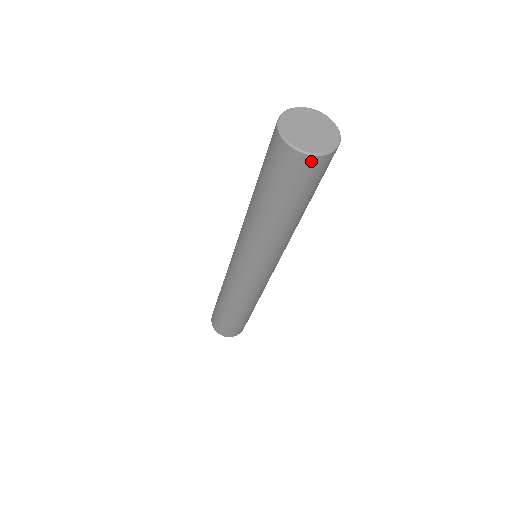
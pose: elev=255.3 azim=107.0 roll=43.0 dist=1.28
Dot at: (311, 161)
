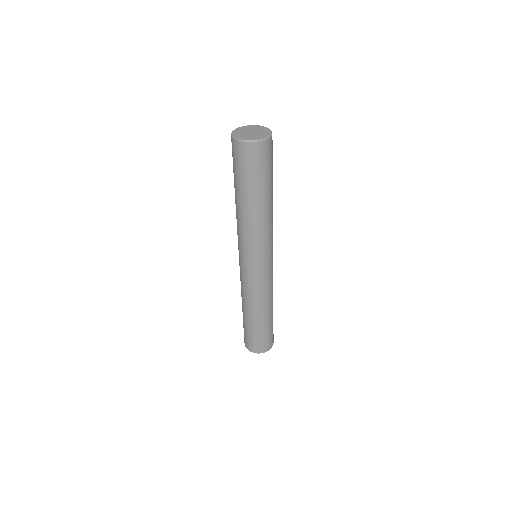
Dot at: (260, 146)
